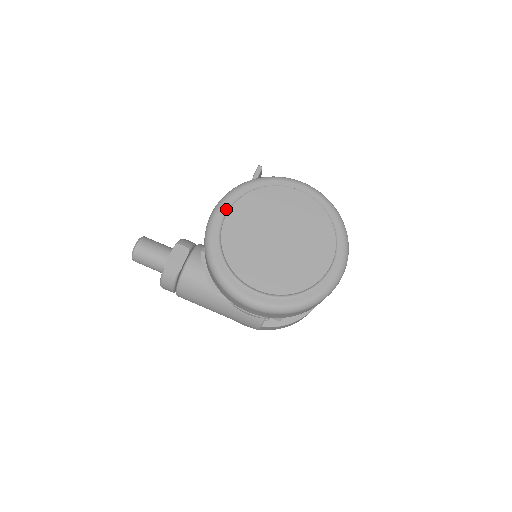
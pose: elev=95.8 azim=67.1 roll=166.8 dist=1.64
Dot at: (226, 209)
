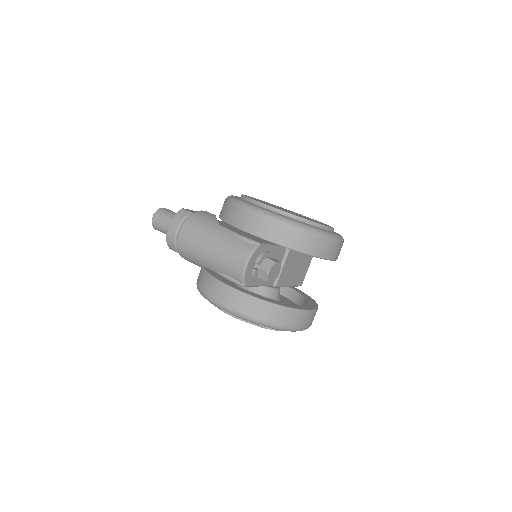
Dot at: occluded
